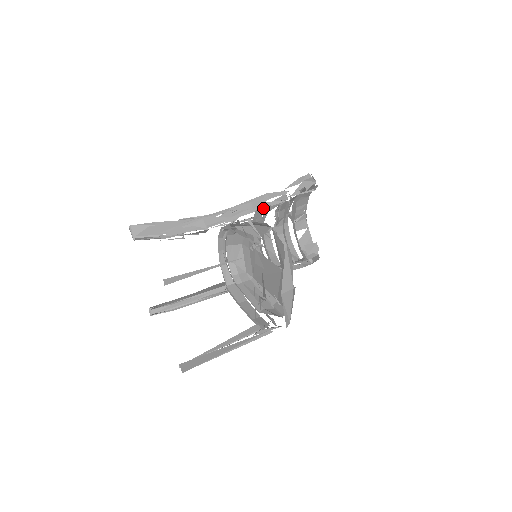
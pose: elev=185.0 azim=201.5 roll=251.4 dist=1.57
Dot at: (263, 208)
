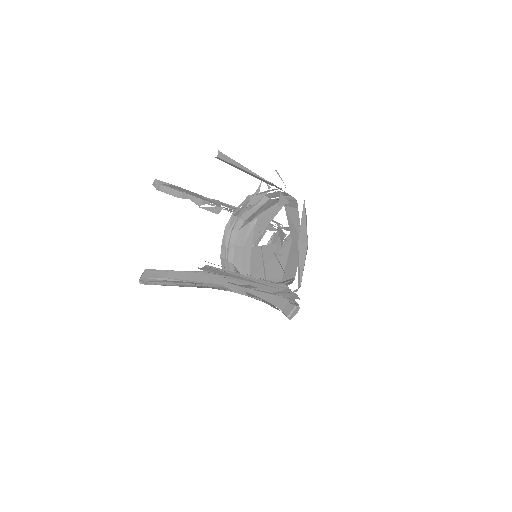
Dot at: occluded
